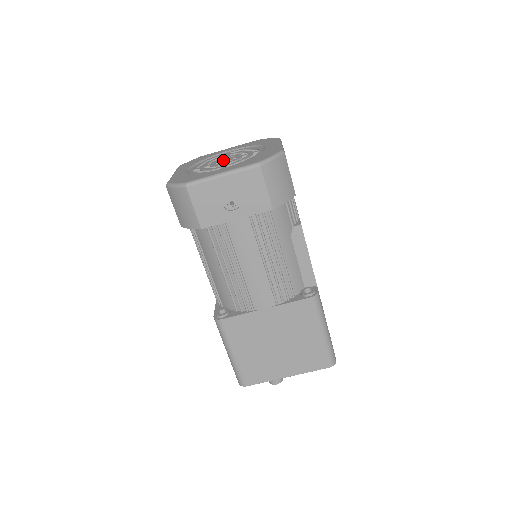
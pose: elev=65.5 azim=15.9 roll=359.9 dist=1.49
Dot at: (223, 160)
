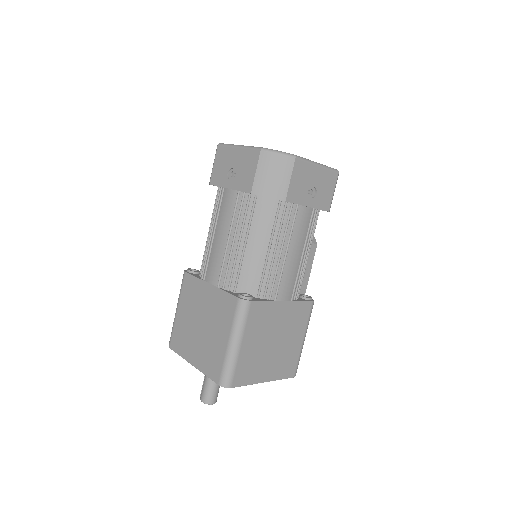
Dot at: occluded
